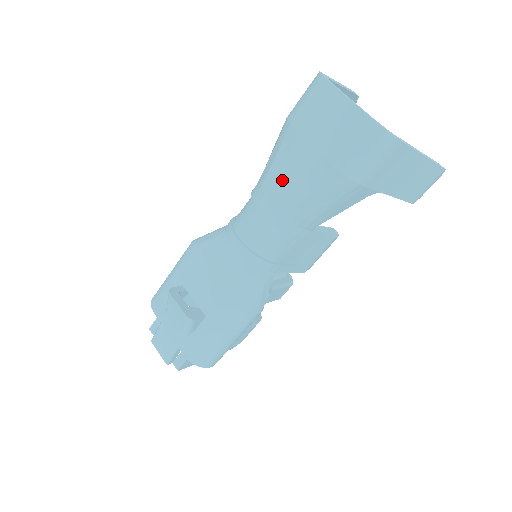
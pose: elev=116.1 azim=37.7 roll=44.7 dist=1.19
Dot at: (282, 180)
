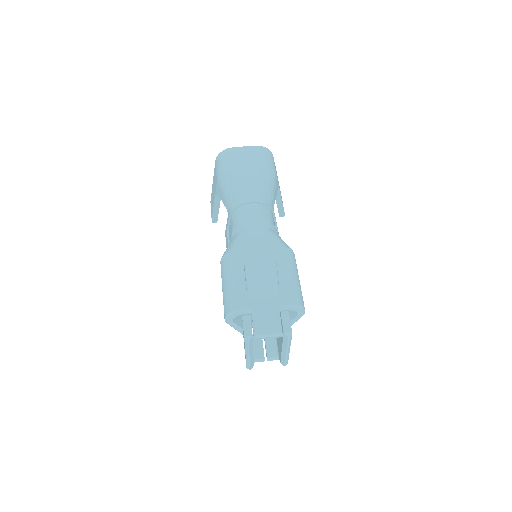
Dot at: (247, 185)
